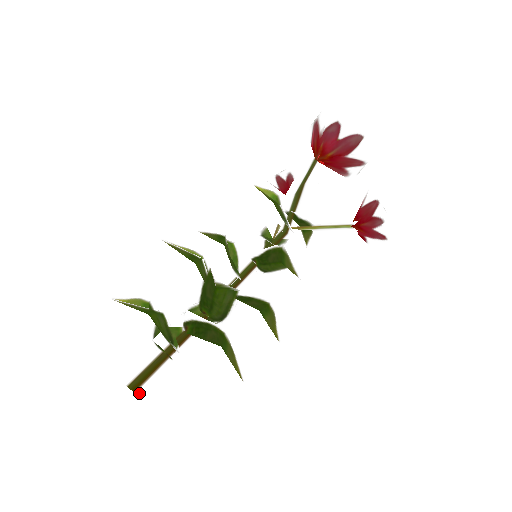
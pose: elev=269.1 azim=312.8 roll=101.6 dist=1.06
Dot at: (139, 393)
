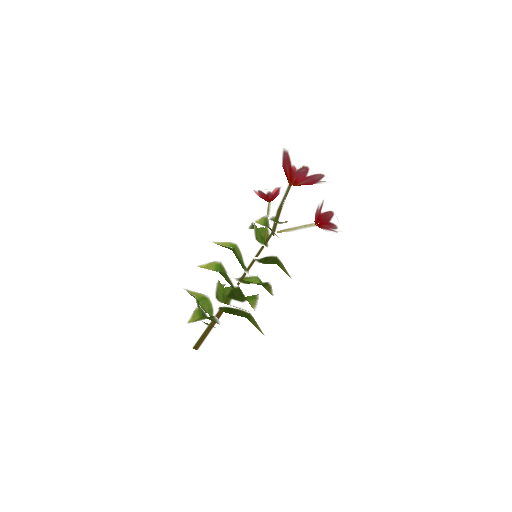
Dot at: occluded
